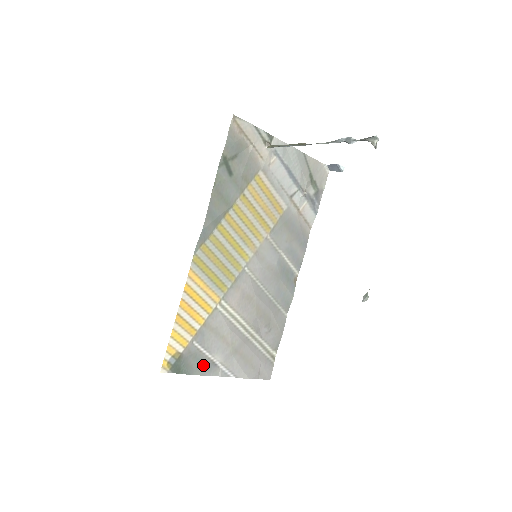
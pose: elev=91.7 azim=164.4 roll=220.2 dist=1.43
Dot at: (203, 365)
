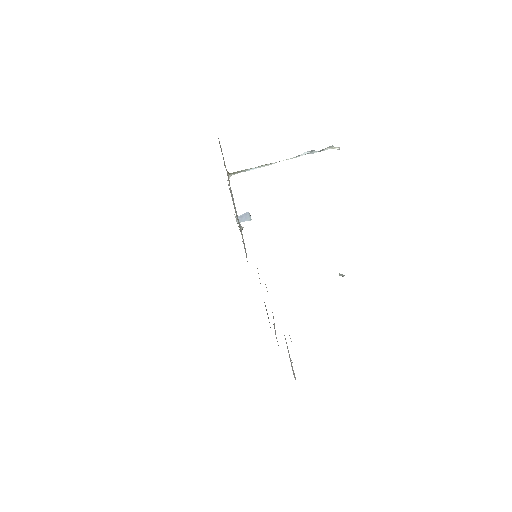
Dot at: occluded
